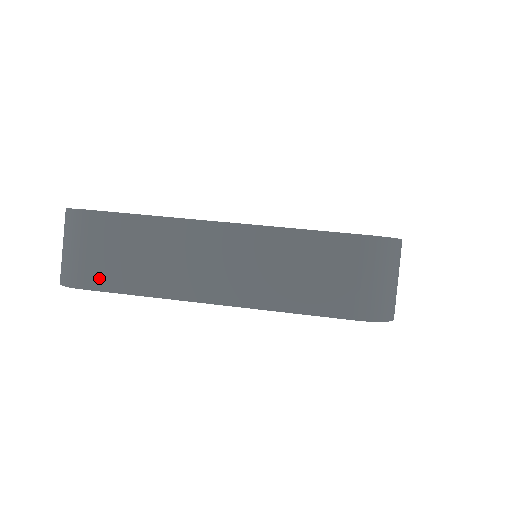
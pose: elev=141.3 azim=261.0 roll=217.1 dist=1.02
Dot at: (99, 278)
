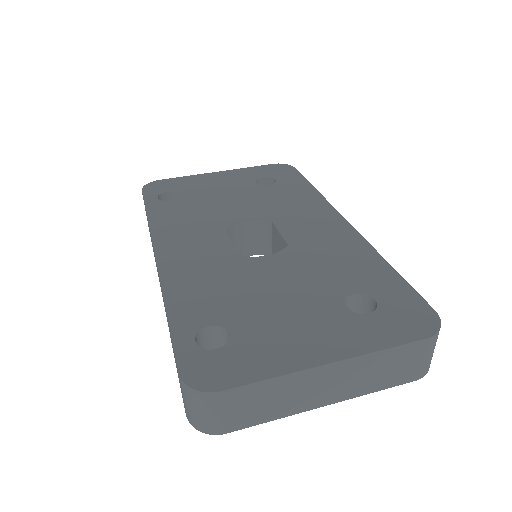
Dot at: (239, 424)
